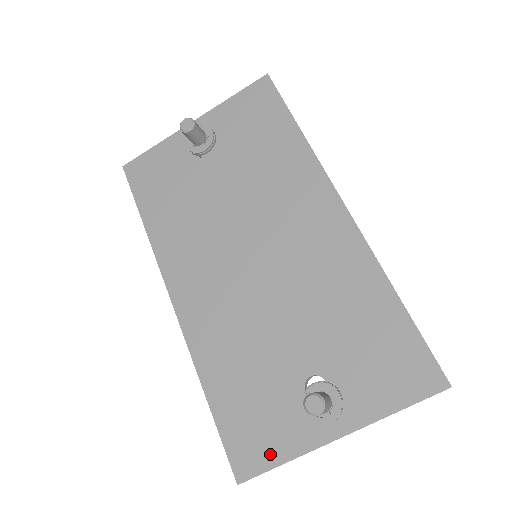
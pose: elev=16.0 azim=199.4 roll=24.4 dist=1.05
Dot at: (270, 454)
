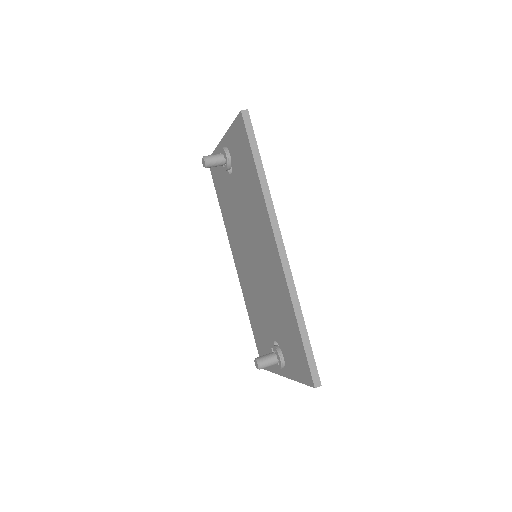
Dot at: occluded
